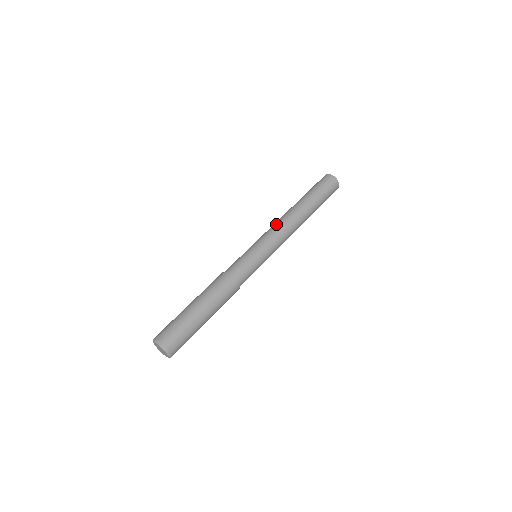
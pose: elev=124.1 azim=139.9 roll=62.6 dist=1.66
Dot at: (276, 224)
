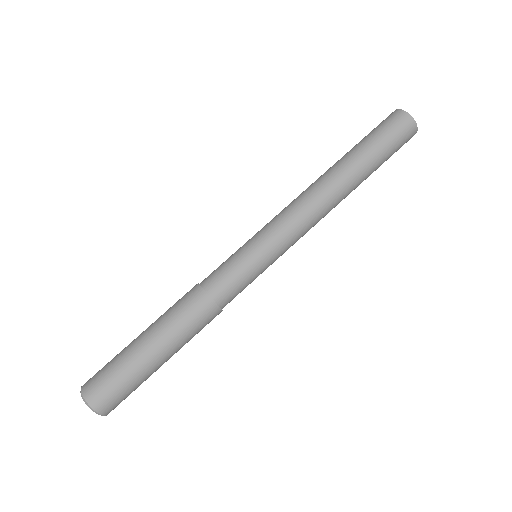
Dot at: (304, 211)
